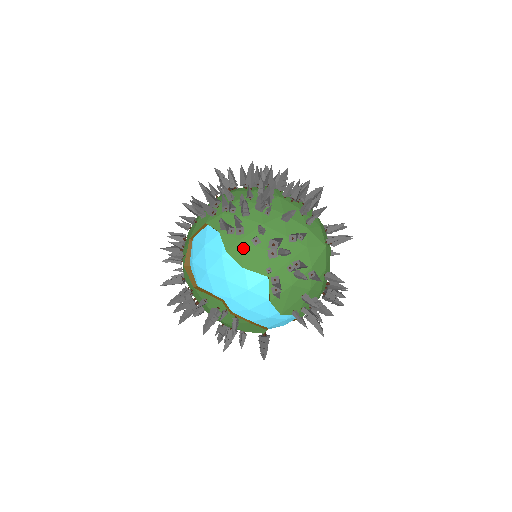
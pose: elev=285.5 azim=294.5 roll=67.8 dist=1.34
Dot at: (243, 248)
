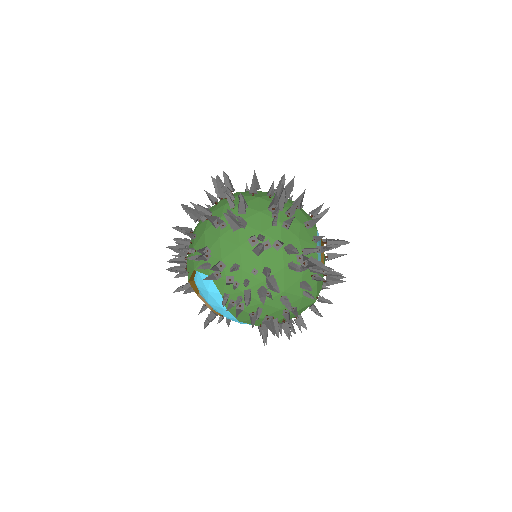
Dot at: (241, 313)
